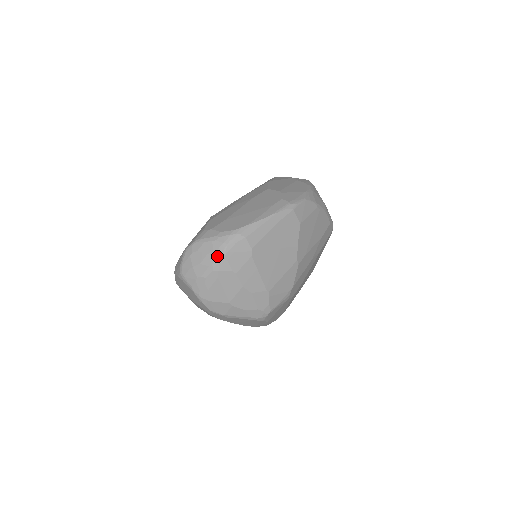
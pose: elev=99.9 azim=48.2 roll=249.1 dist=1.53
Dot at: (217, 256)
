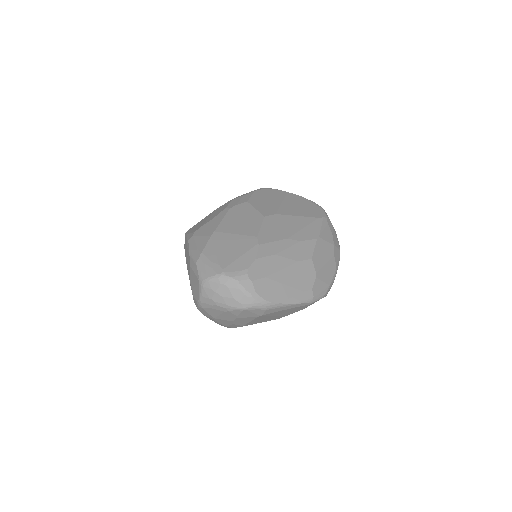
Dot at: (238, 306)
